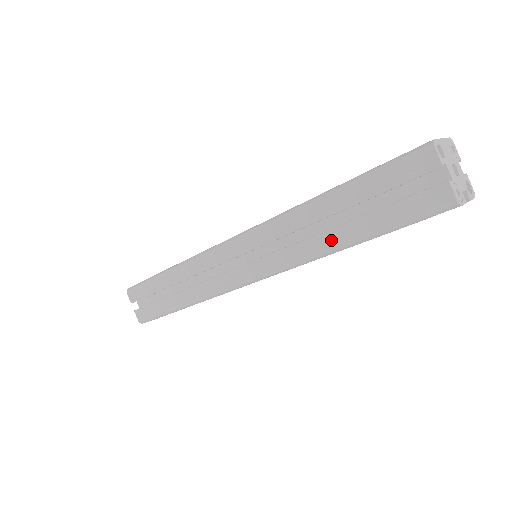
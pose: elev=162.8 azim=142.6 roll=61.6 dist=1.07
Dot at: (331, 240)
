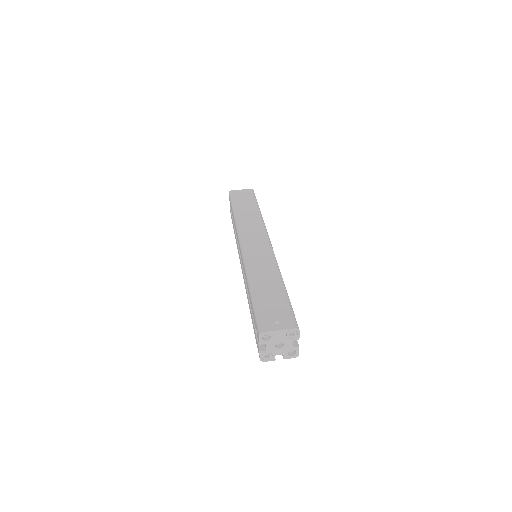
Dot at: occluded
